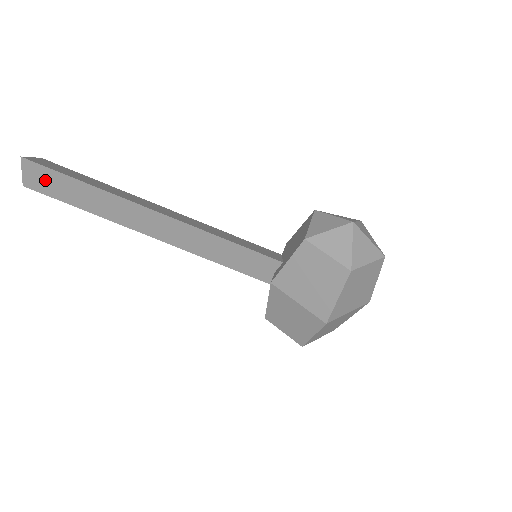
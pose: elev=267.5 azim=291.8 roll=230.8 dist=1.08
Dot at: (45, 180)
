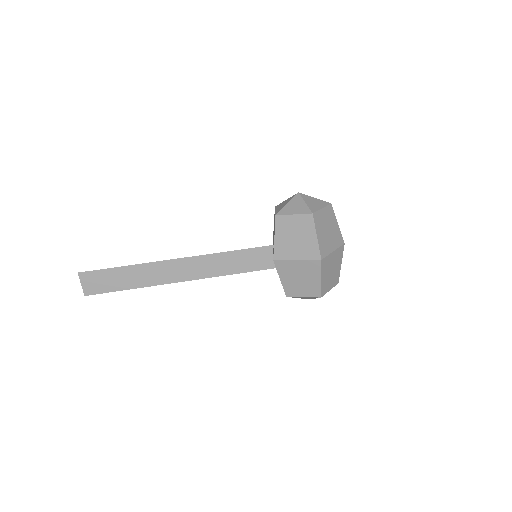
Dot at: (98, 281)
